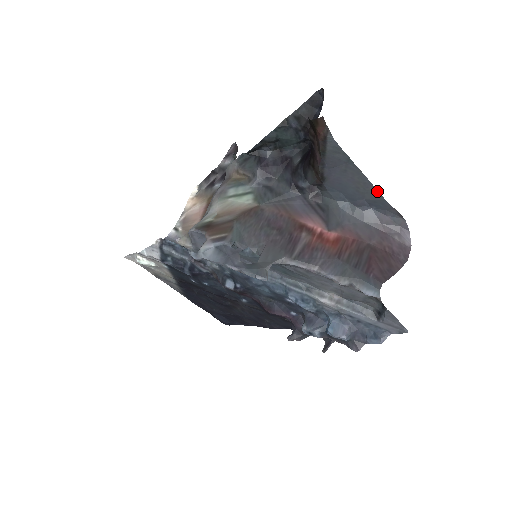
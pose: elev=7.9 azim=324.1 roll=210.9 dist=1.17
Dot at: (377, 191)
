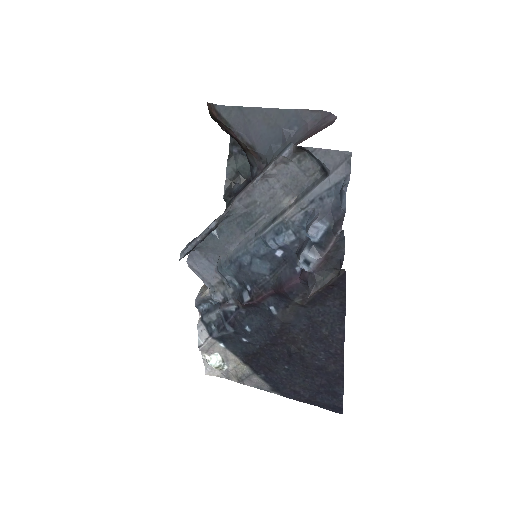
Dot at: (277, 110)
